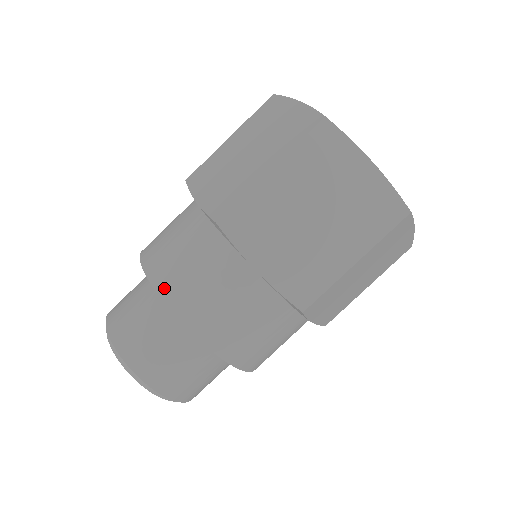
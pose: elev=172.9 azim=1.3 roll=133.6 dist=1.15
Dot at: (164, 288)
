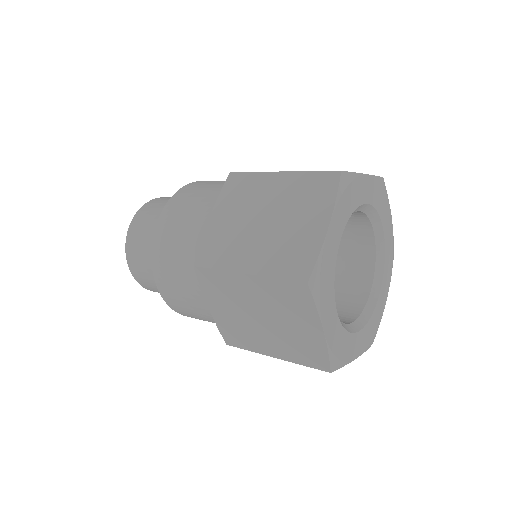
Dot at: (156, 256)
